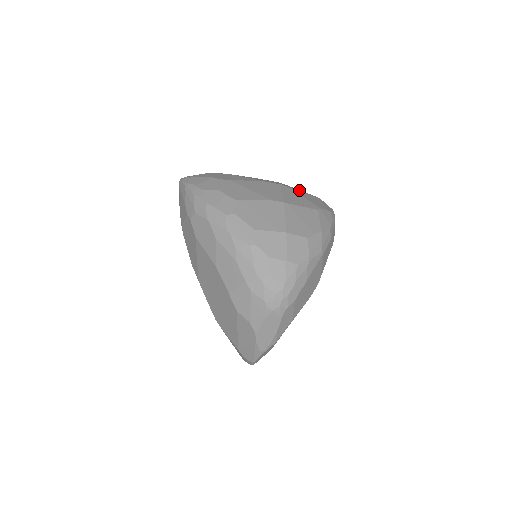
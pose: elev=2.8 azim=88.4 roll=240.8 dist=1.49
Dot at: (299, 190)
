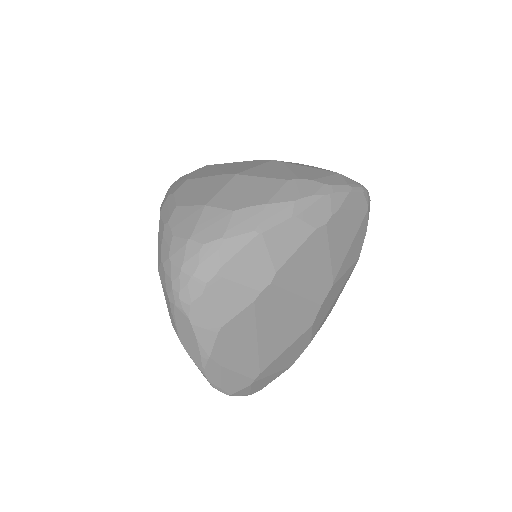
Dot at: occluded
